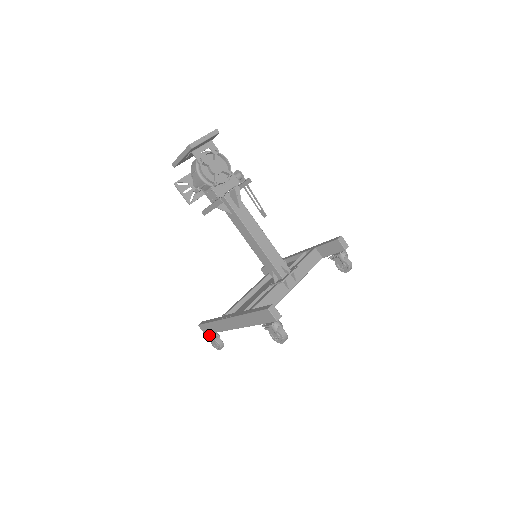
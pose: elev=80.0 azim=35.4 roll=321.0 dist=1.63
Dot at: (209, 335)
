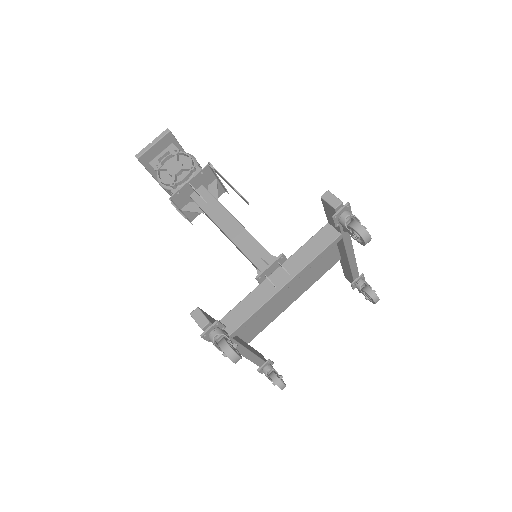
Dot at: (257, 369)
